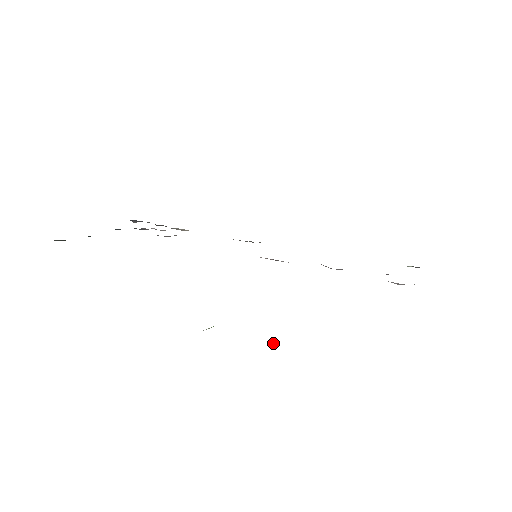
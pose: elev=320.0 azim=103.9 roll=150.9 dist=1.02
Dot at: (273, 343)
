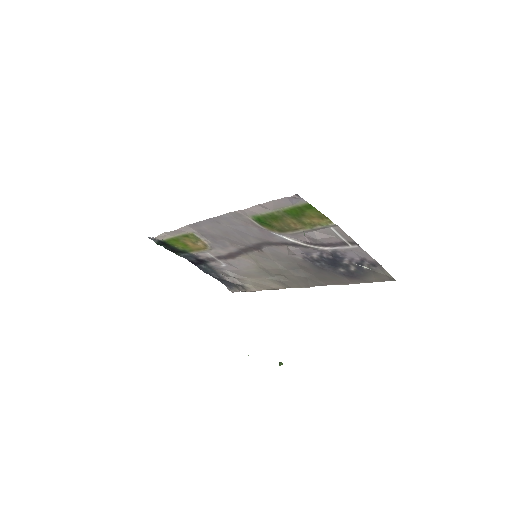
Dot at: (280, 364)
